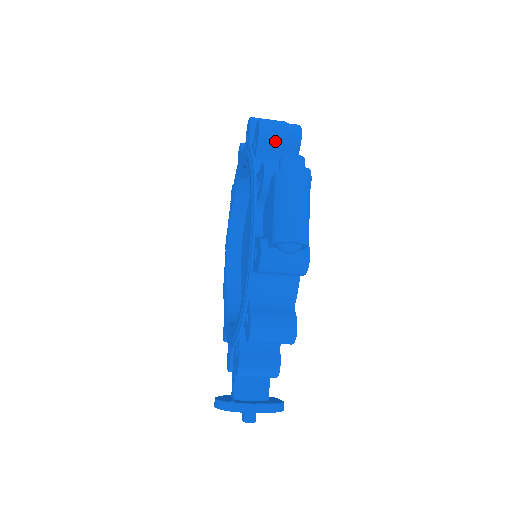
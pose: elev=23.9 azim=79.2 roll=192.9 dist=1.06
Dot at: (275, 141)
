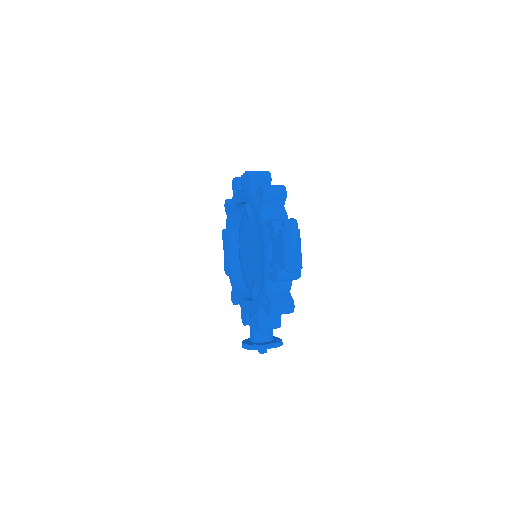
Dot at: (272, 199)
